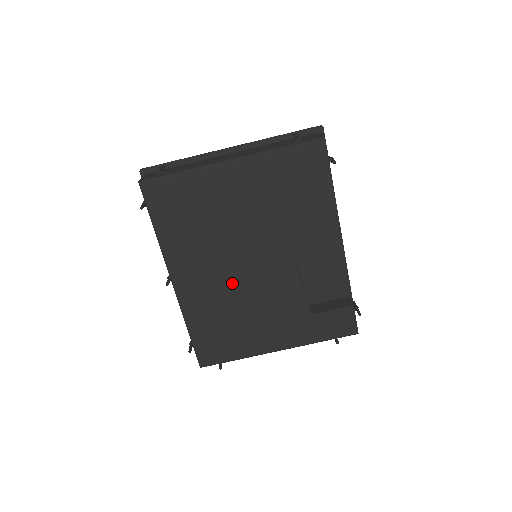
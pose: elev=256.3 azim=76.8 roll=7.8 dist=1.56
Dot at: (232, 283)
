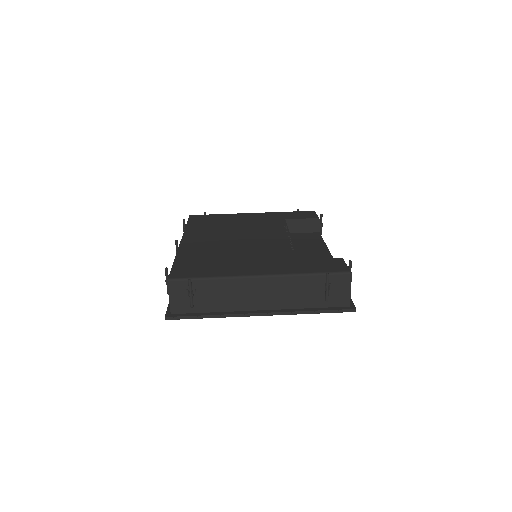
Dot at: (231, 243)
